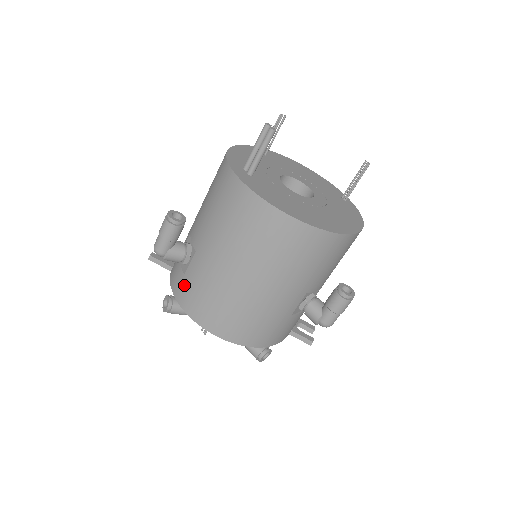
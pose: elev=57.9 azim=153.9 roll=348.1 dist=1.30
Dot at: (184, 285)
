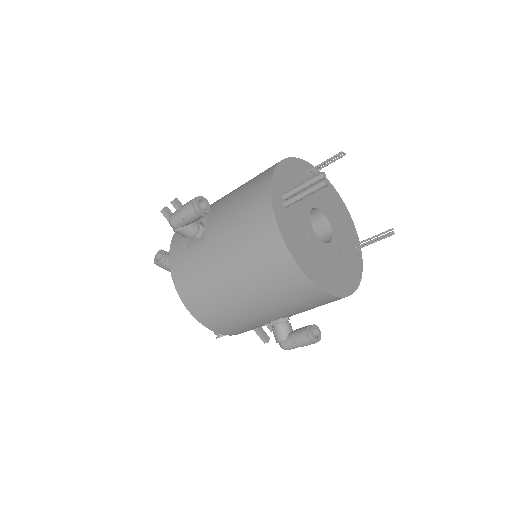
Dot at: (182, 258)
